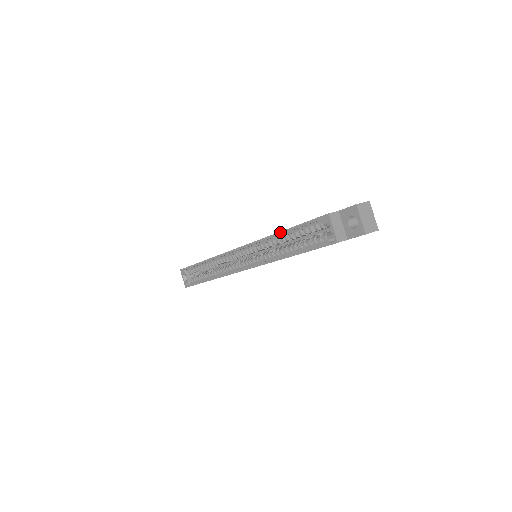
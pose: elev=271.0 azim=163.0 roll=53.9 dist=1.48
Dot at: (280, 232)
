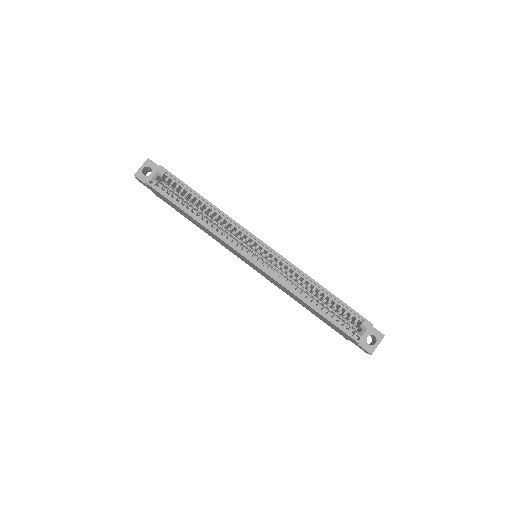
Dot at: (323, 287)
